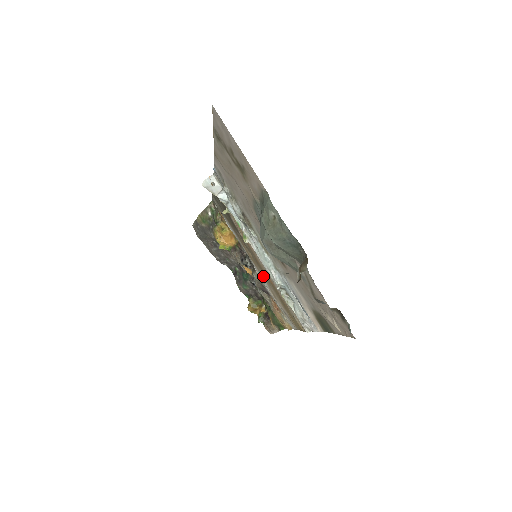
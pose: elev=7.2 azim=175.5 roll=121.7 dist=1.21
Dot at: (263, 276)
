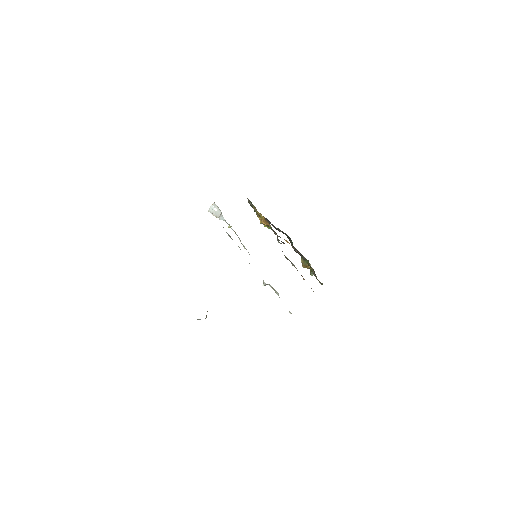
Dot at: occluded
